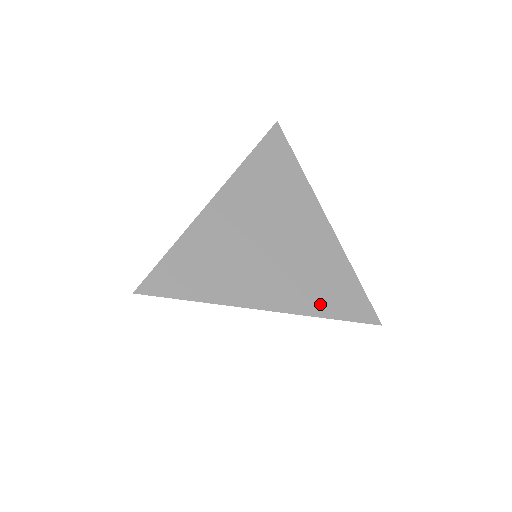
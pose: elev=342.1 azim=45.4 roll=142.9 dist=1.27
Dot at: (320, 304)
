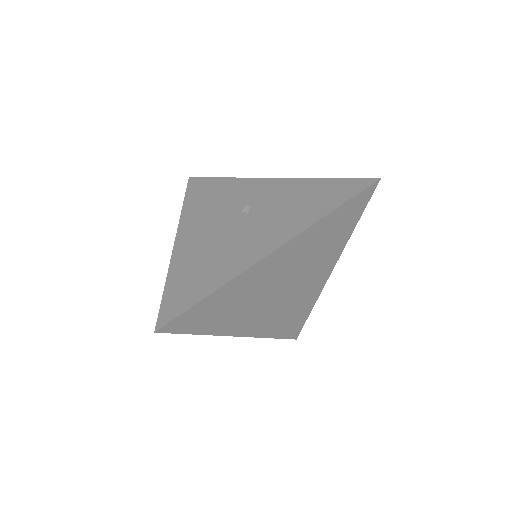
Dot at: (275, 330)
